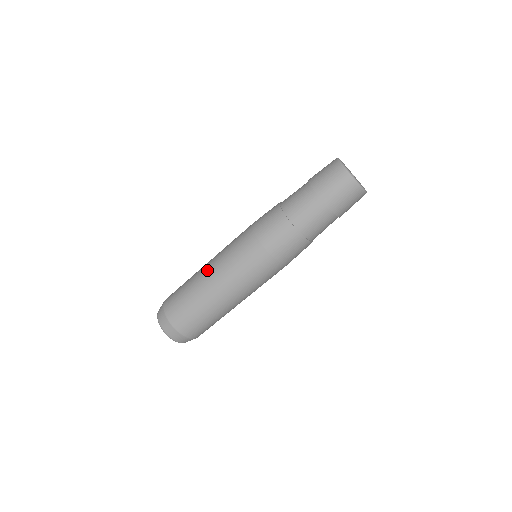
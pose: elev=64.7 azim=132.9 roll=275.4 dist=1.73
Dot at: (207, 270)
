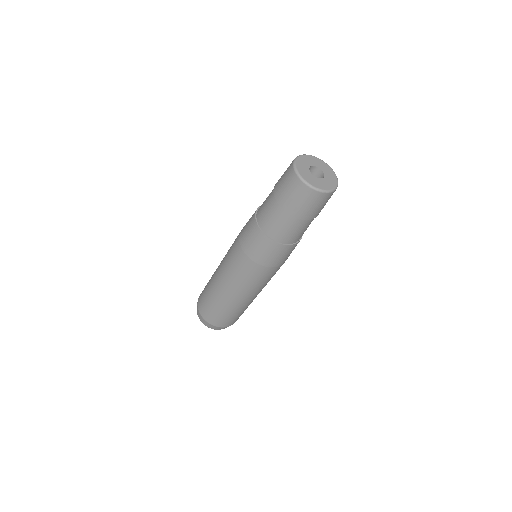
Dot at: (224, 291)
